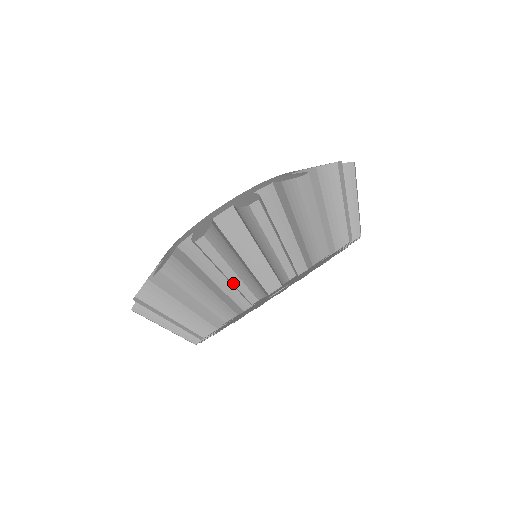
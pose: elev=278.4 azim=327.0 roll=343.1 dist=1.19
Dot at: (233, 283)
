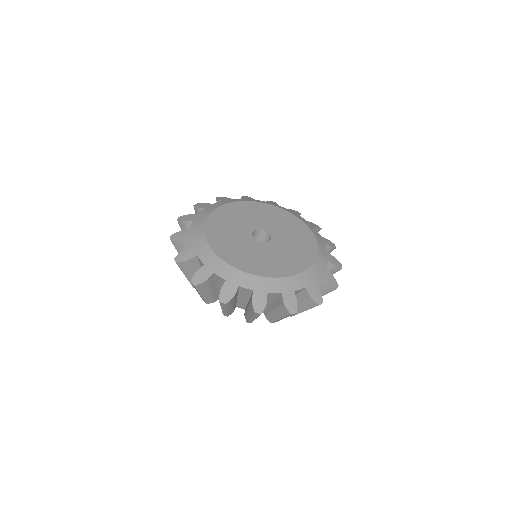
Dot at: (200, 295)
